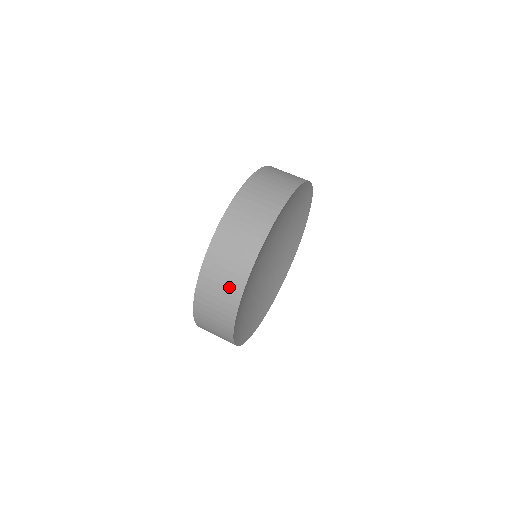
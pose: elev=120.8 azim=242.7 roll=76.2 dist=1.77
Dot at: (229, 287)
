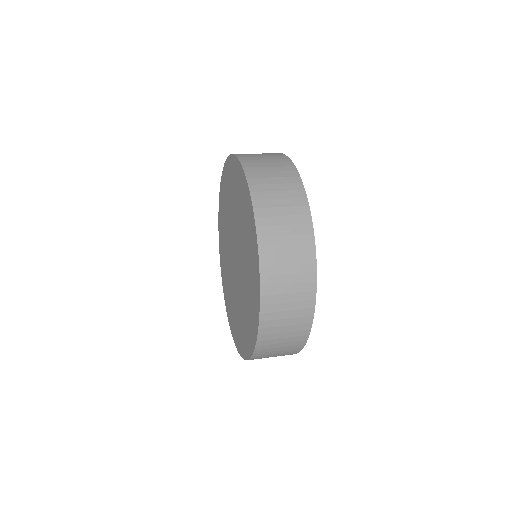
Dot at: (290, 198)
